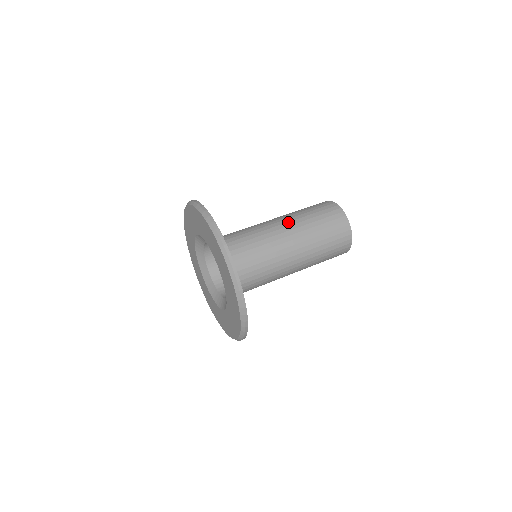
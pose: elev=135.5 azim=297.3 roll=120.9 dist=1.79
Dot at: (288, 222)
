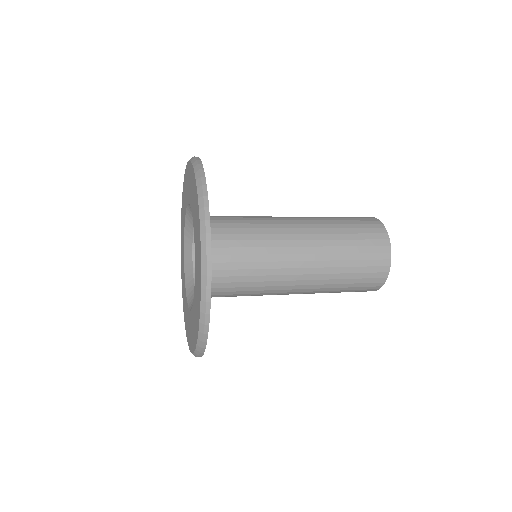
Dot at: (307, 220)
